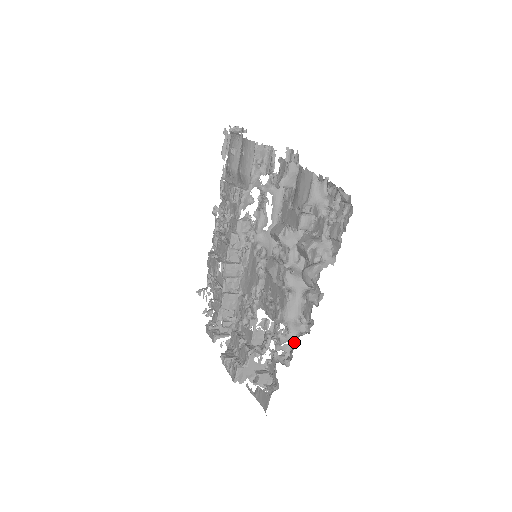
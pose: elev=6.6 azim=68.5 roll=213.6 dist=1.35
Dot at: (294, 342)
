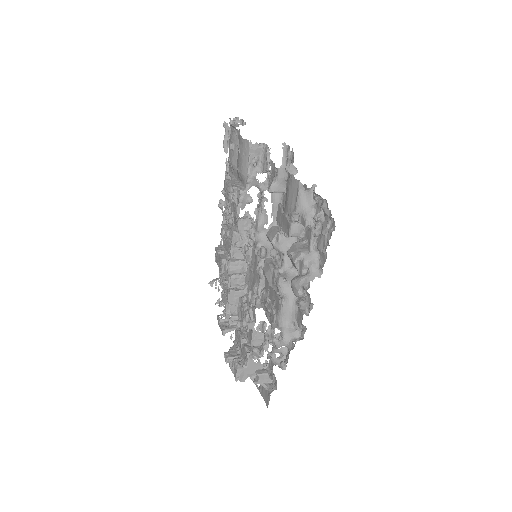
Dot at: (288, 348)
